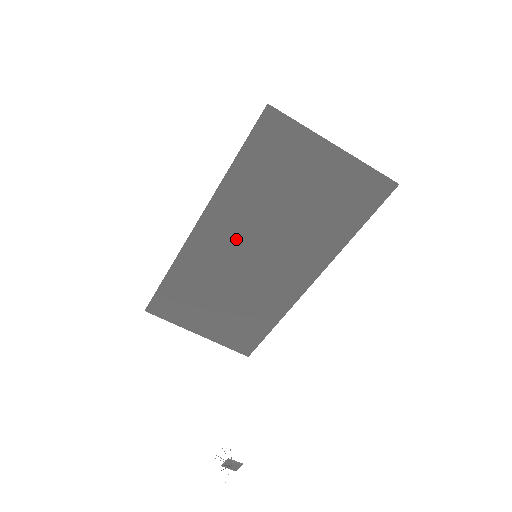
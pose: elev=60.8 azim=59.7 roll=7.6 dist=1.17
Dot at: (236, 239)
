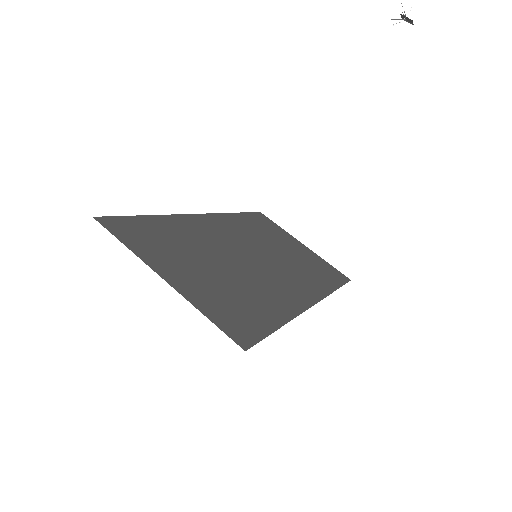
Dot at: (237, 239)
